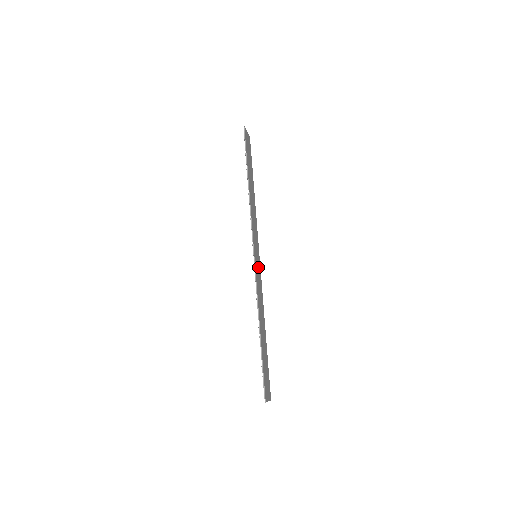
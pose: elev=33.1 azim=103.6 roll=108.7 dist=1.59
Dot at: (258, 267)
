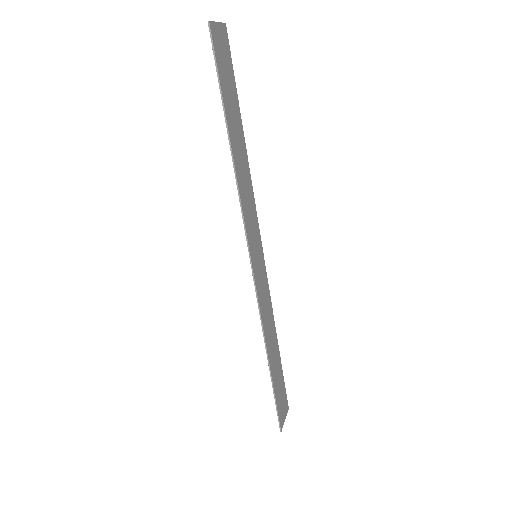
Dot at: (260, 270)
